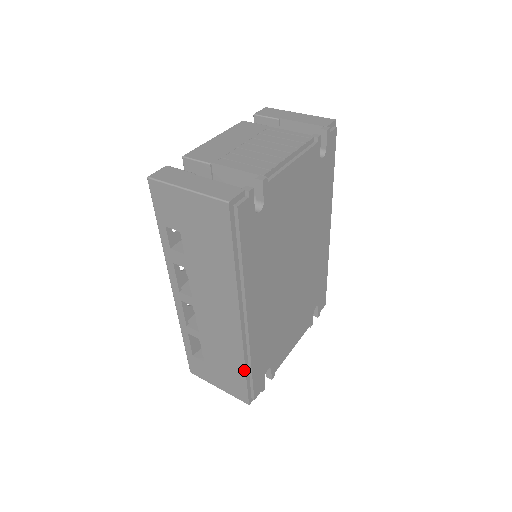
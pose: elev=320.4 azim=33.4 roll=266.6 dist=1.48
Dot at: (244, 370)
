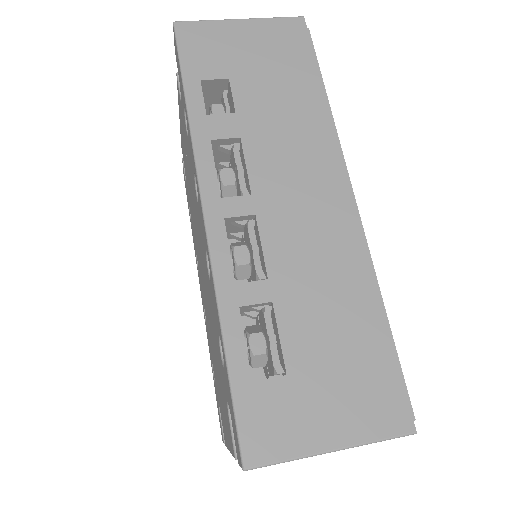
Dot at: (380, 311)
